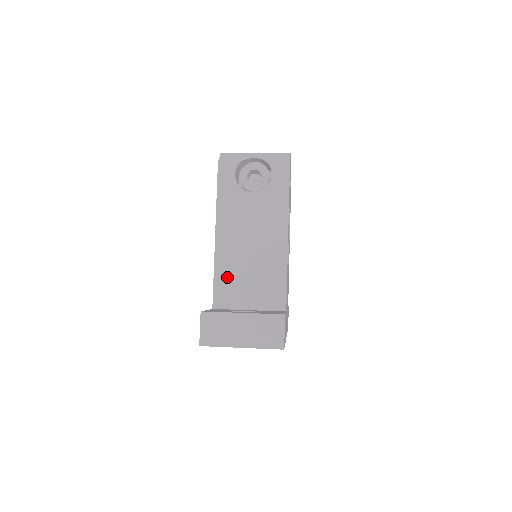
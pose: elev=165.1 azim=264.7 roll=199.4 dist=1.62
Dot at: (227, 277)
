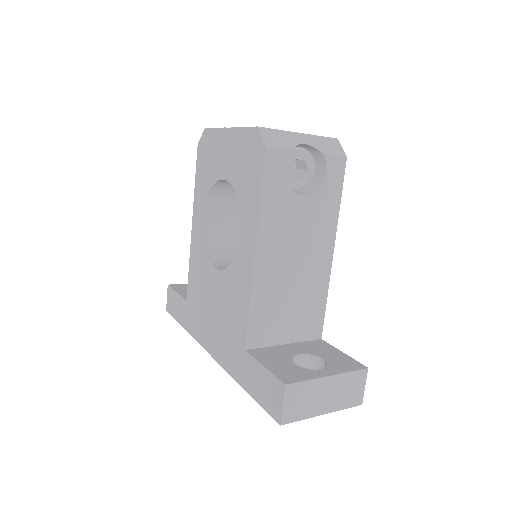
Dot at: (265, 308)
